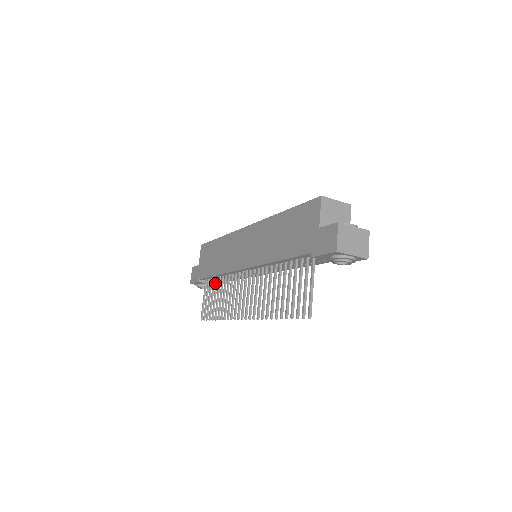
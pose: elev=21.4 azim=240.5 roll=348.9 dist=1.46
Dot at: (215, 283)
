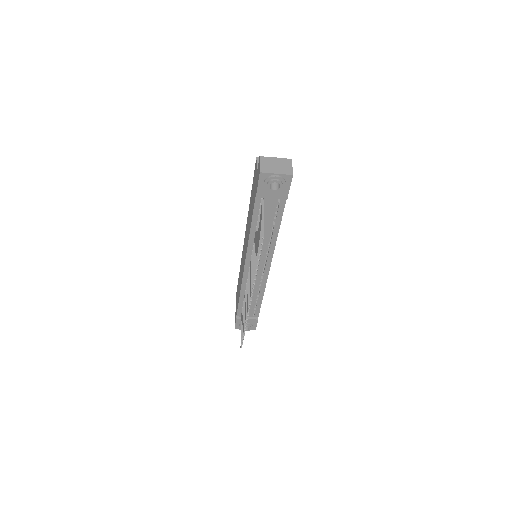
Dot at: (243, 307)
